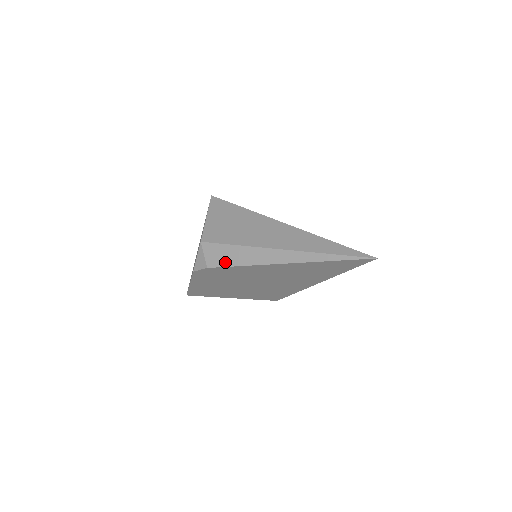
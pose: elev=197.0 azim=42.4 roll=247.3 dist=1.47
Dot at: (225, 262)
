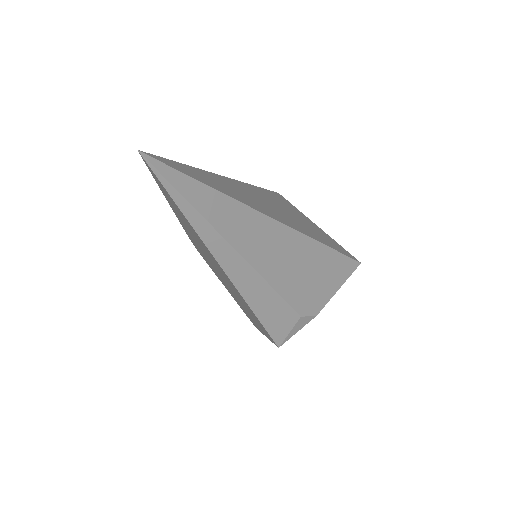
Dot at: occluded
